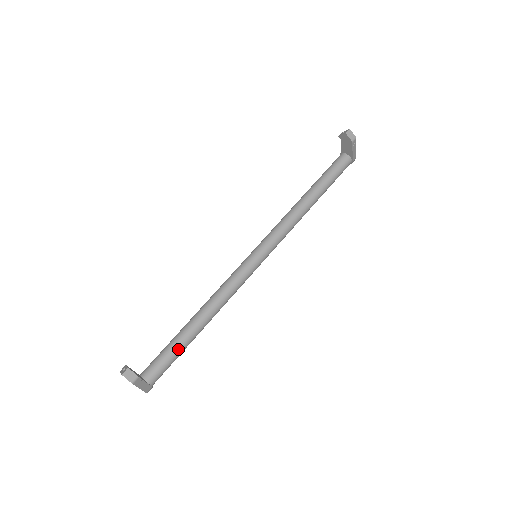
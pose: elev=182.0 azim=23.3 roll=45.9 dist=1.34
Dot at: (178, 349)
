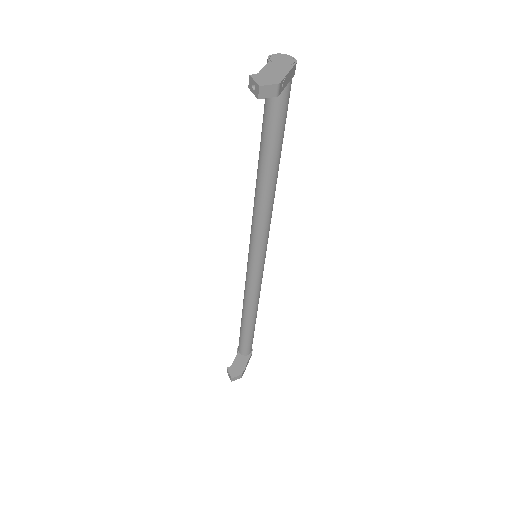
Dot at: (251, 335)
